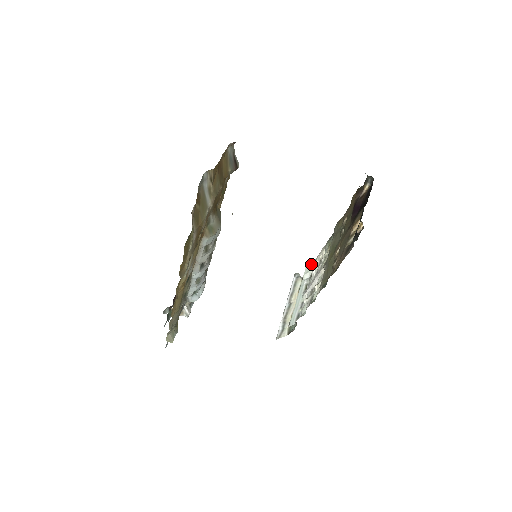
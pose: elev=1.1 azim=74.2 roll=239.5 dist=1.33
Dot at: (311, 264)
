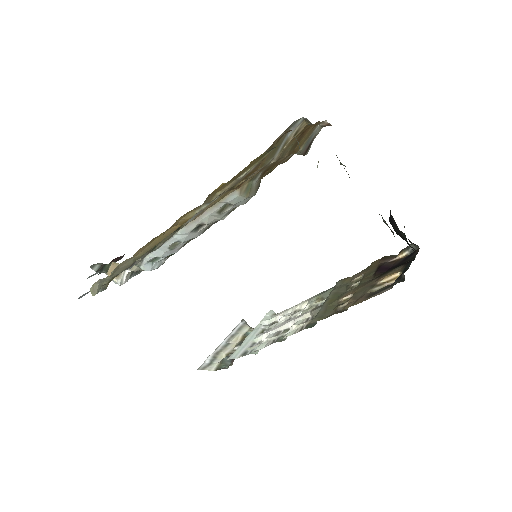
Dot at: (274, 314)
